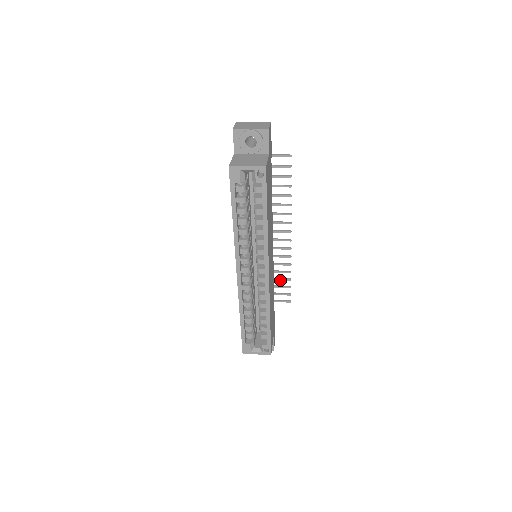
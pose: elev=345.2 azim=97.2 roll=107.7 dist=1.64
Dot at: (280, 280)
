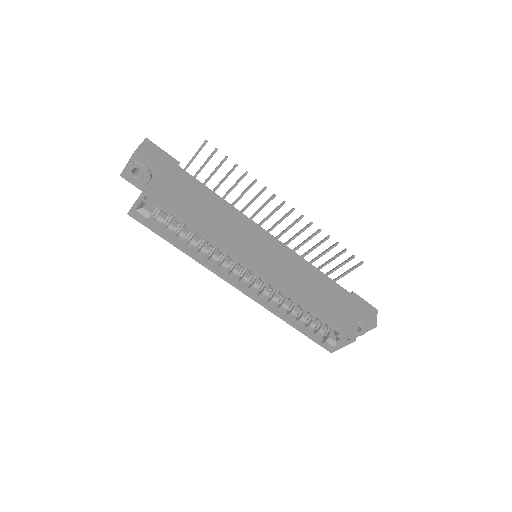
Dot at: (329, 250)
